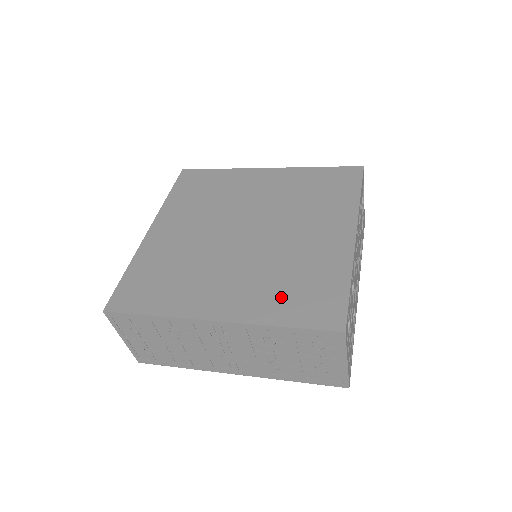
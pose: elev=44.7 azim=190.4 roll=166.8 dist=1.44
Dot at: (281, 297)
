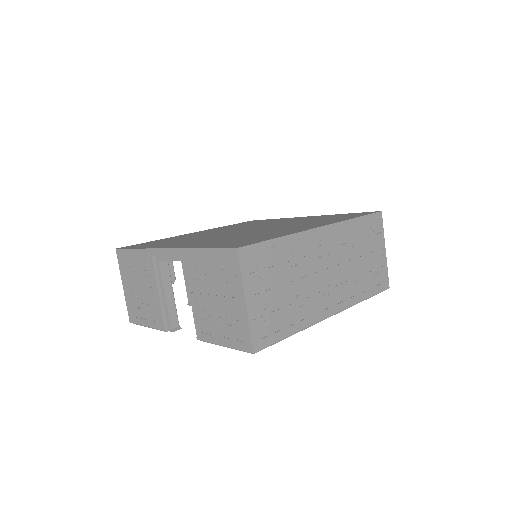
Dot at: occluded
